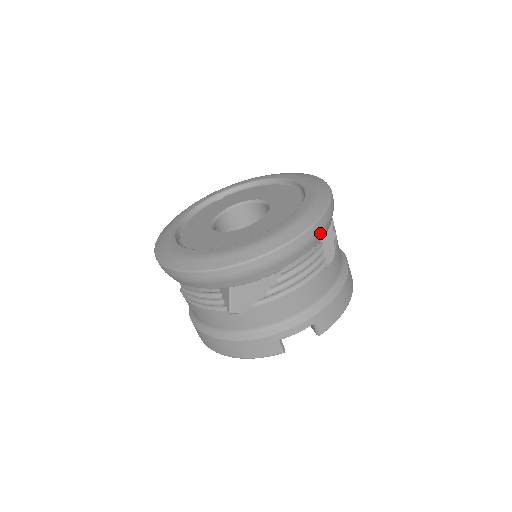
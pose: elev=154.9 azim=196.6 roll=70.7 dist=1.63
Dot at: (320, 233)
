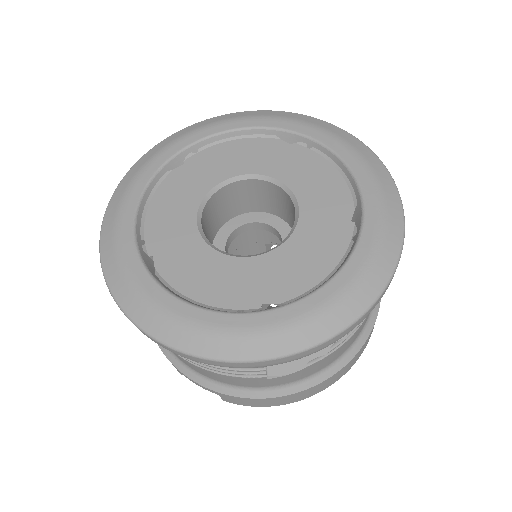
Dot at: (257, 367)
